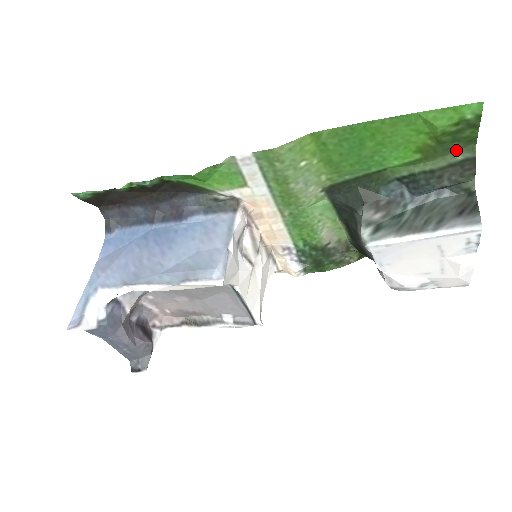
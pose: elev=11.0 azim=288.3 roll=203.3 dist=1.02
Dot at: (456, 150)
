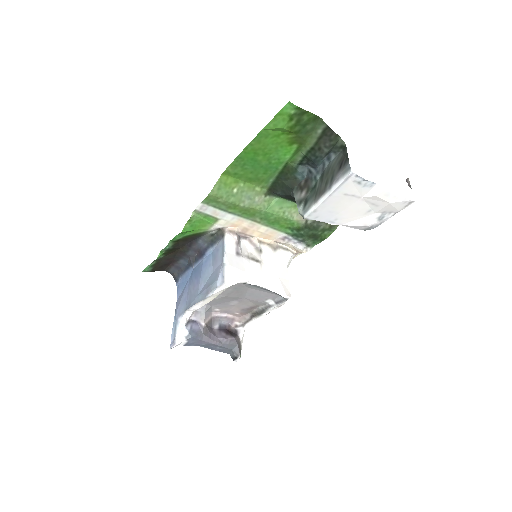
Dot at: (313, 128)
